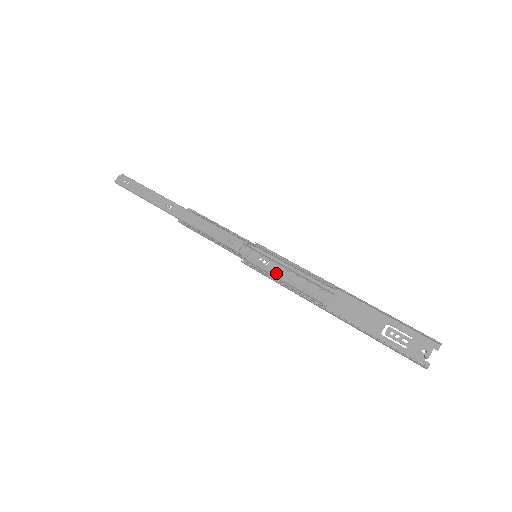
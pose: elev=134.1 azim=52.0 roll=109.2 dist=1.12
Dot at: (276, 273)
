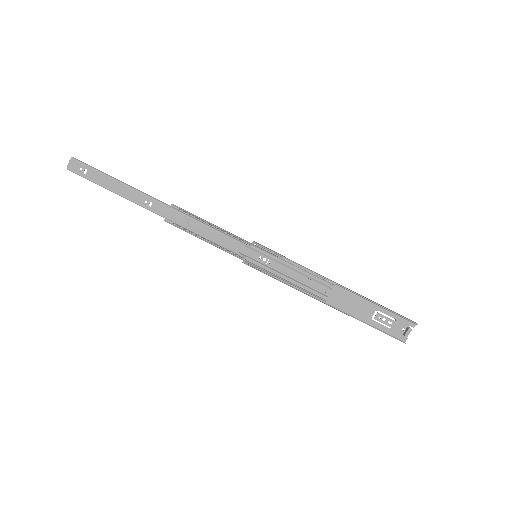
Dot at: (278, 272)
